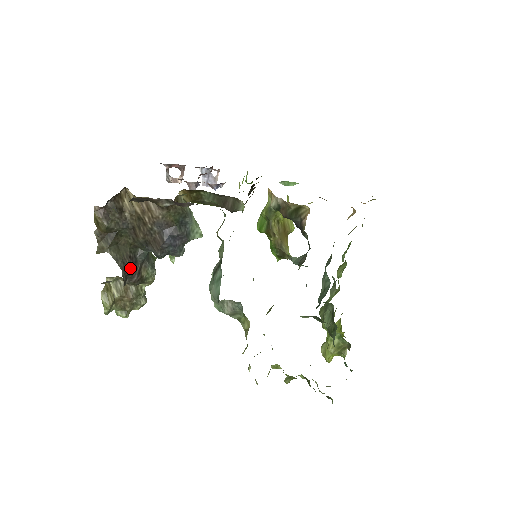
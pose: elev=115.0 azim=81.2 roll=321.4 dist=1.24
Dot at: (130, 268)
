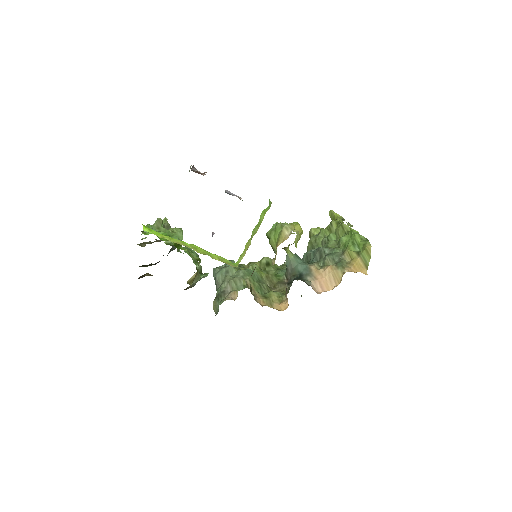
Dot at: (155, 264)
